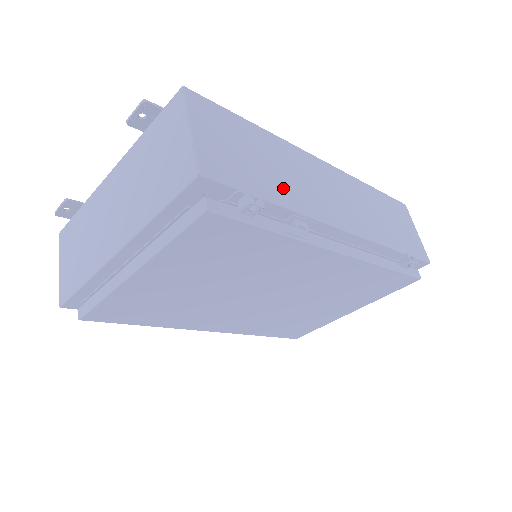
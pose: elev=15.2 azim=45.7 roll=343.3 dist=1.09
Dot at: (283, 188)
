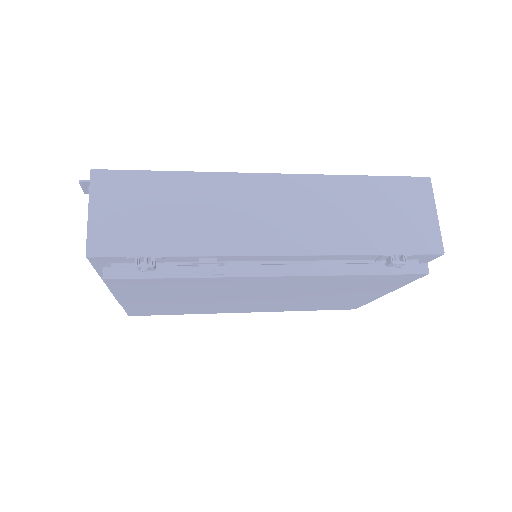
Dot at: (189, 234)
